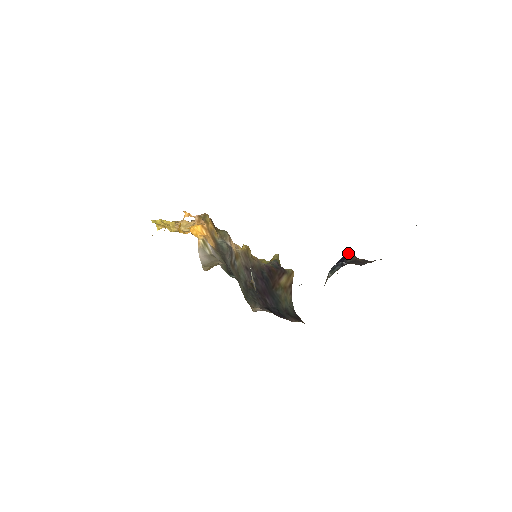
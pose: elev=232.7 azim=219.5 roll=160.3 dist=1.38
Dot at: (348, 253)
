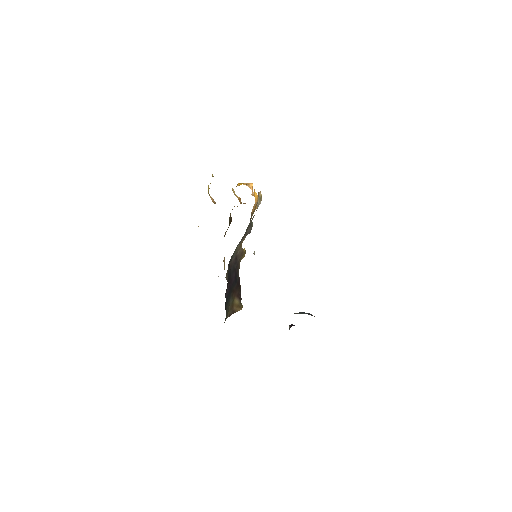
Dot at: occluded
